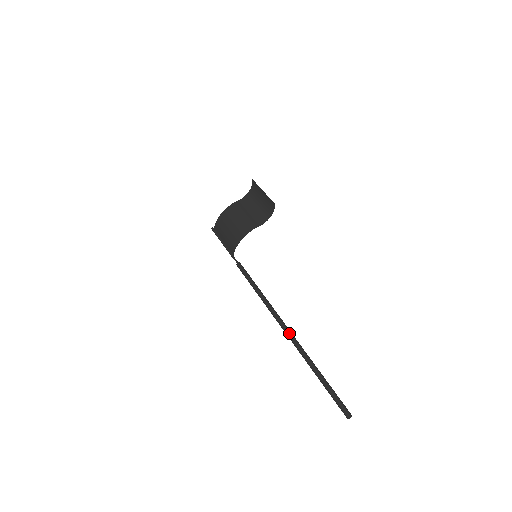
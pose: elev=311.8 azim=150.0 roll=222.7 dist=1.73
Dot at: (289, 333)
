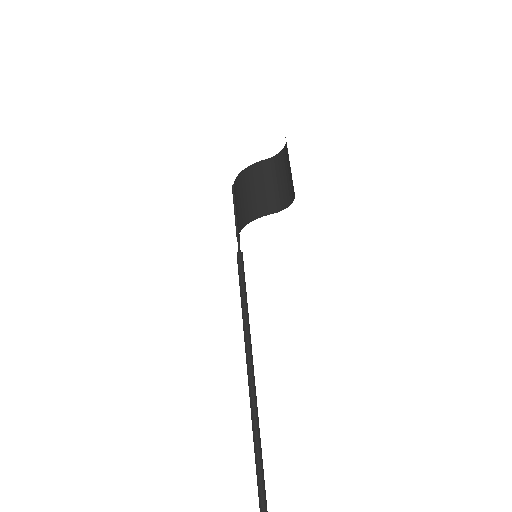
Dot at: (250, 387)
